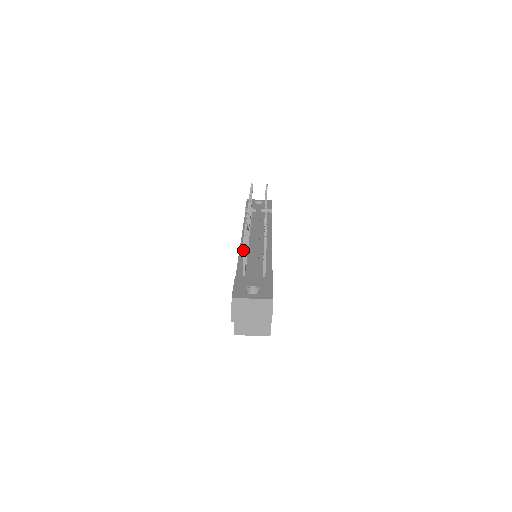
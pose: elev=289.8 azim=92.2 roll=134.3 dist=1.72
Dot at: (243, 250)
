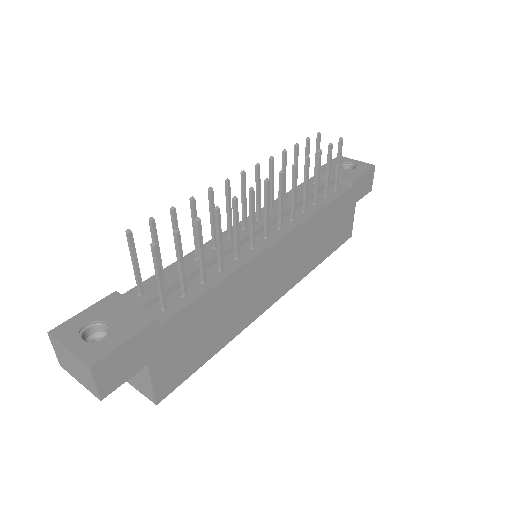
Dot at: (130, 253)
